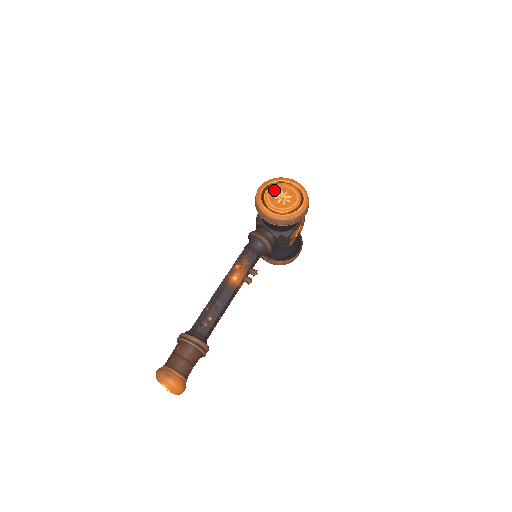
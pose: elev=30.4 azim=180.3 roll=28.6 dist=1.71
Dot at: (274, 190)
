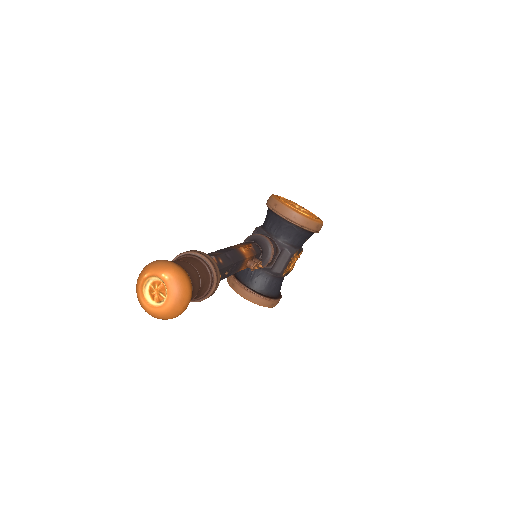
Dot at: (289, 201)
